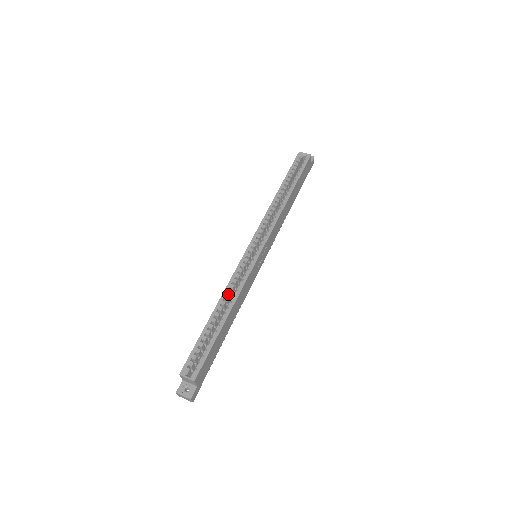
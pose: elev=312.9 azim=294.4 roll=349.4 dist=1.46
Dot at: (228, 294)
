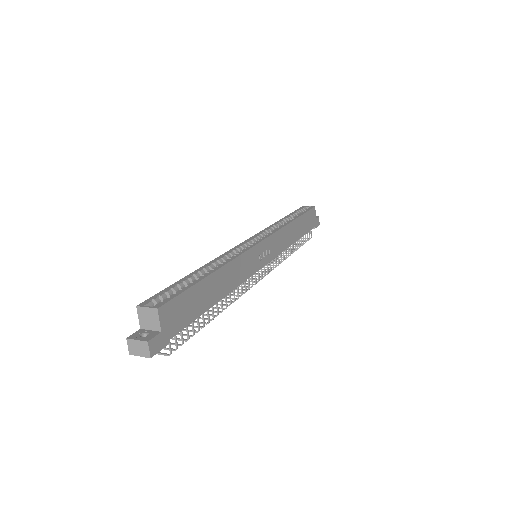
Dot at: (218, 263)
